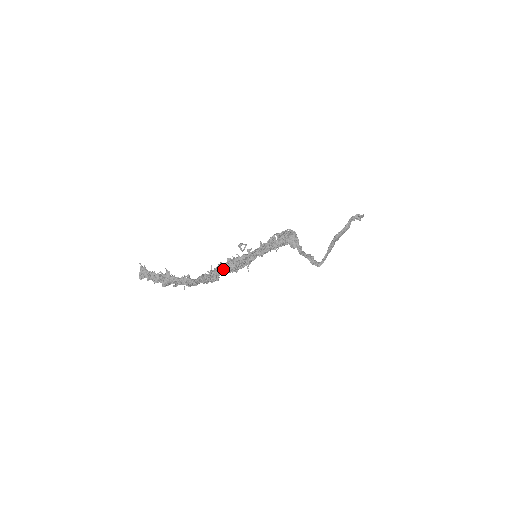
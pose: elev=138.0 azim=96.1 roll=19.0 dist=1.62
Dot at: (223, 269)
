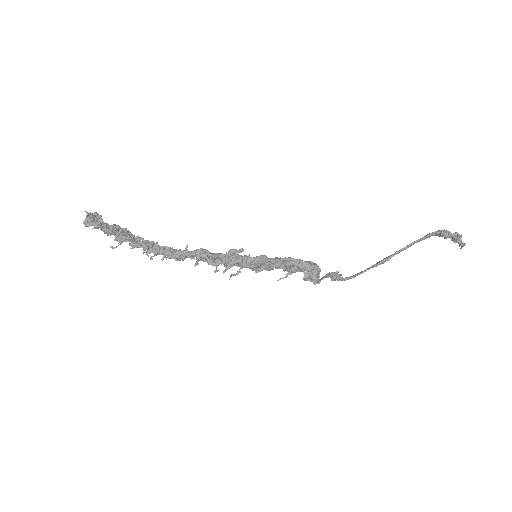
Dot at: (200, 259)
